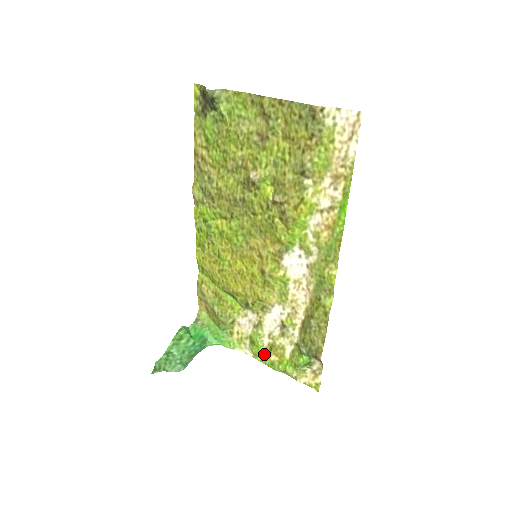
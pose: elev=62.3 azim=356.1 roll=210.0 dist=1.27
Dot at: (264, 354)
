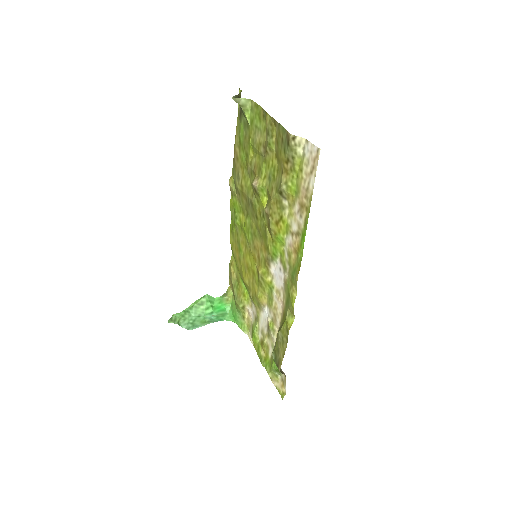
Dot at: (258, 346)
